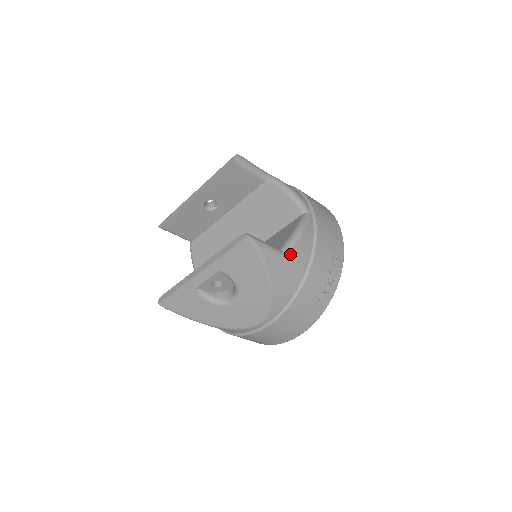
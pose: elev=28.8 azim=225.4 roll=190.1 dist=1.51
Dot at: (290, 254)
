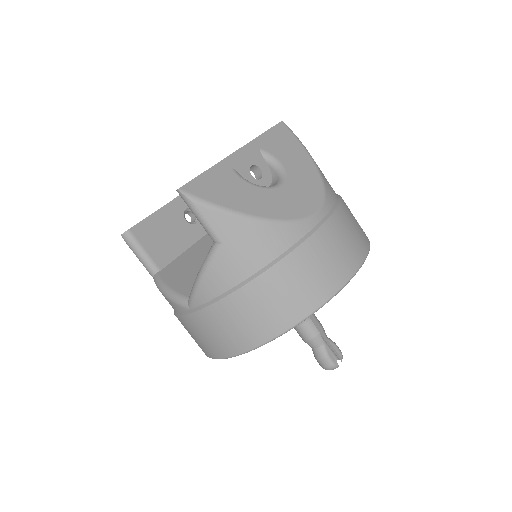
Dot at: occluded
